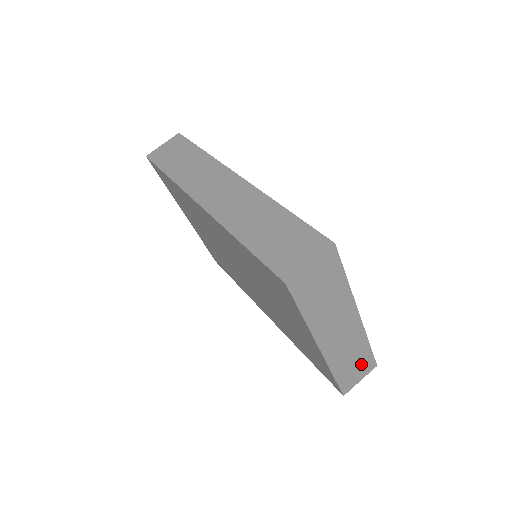
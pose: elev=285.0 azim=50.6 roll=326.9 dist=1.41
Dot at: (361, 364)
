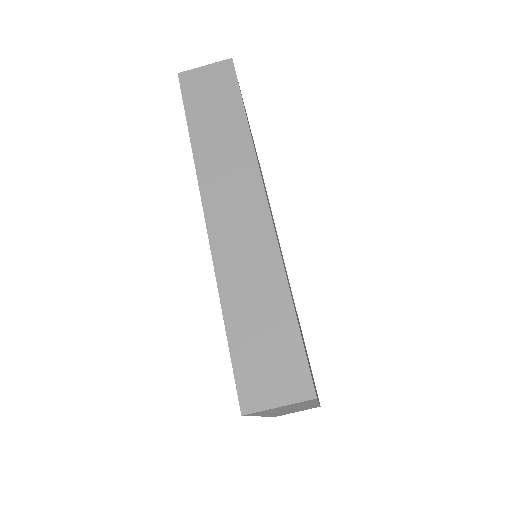
Dot at: (304, 409)
